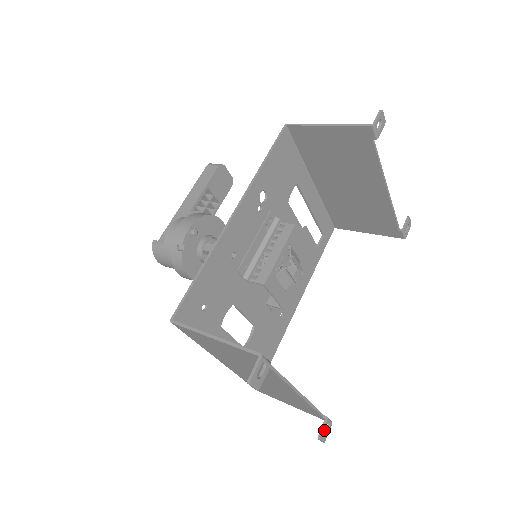
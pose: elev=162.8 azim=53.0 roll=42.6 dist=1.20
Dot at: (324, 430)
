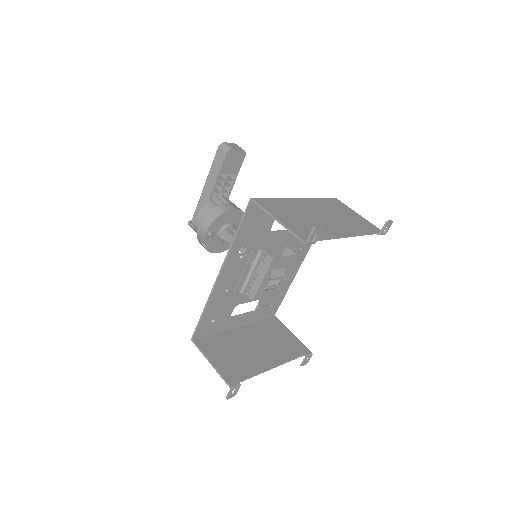
Dot at: (305, 362)
